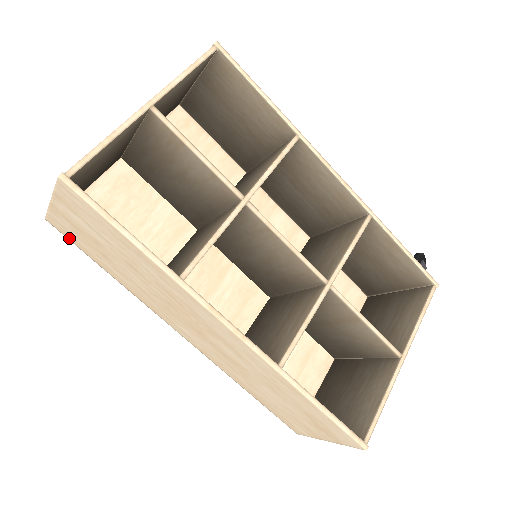
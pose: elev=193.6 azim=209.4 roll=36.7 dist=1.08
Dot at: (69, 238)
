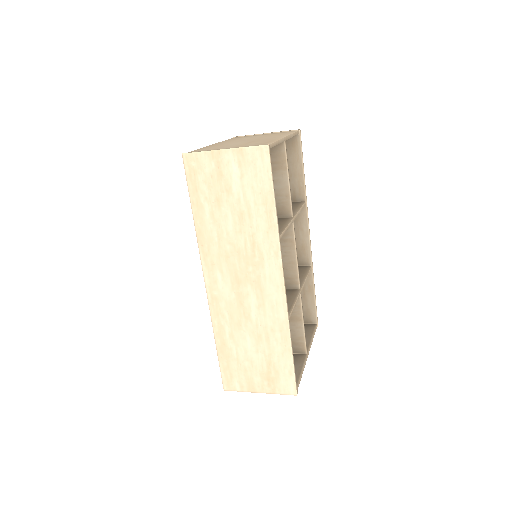
Dot at: (189, 176)
